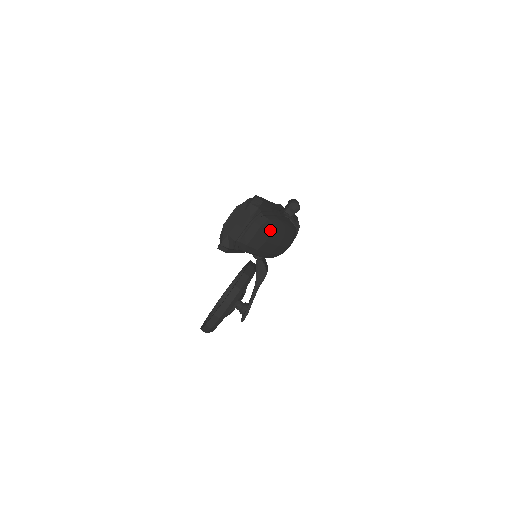
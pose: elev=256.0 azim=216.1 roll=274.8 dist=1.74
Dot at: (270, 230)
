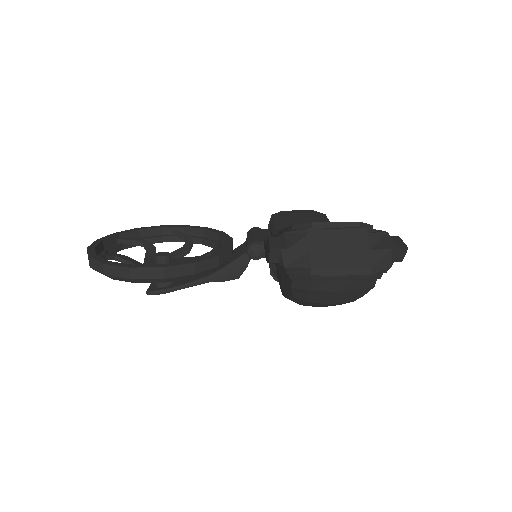
Dot at: (355, 299)
